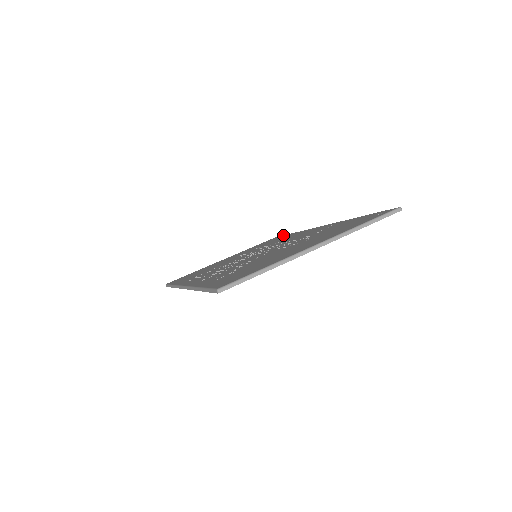
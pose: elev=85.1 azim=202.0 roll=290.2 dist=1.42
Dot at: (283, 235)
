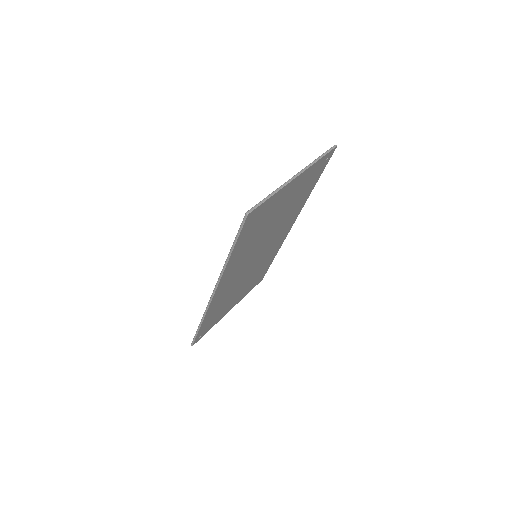
Dot at: occluded
